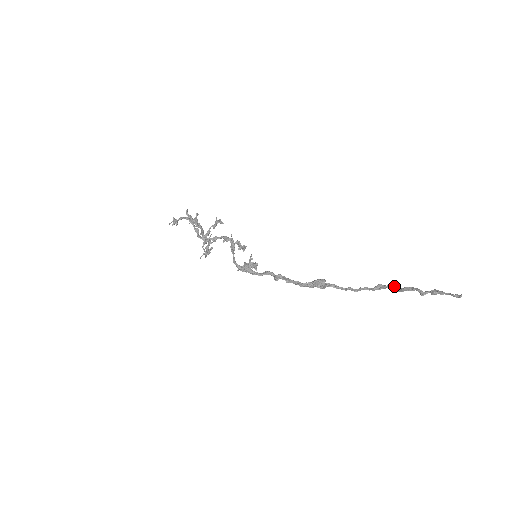
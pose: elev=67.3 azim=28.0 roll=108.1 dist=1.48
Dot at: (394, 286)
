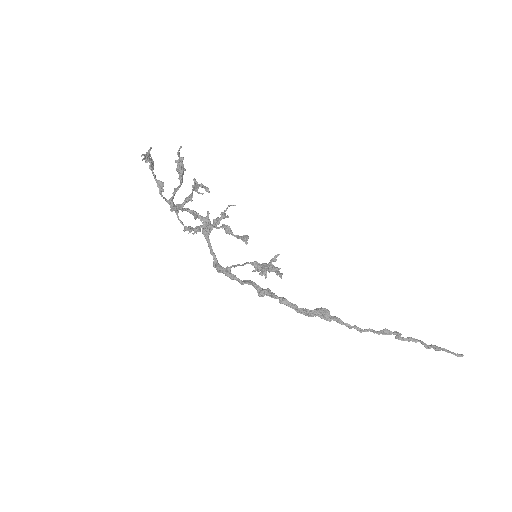
Dot at: (400, 334)
